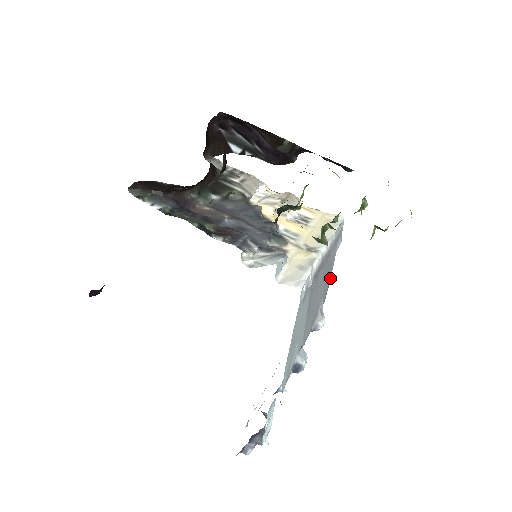
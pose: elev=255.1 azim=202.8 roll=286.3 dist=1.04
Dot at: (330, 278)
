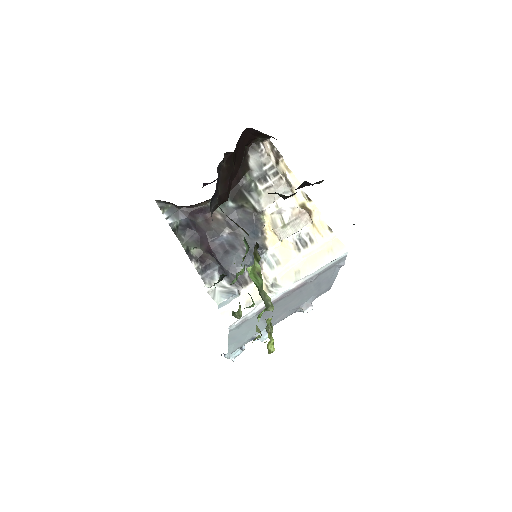
Dot at: occluded
